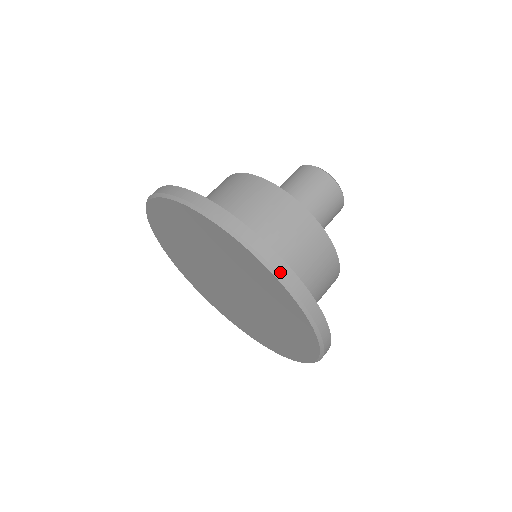
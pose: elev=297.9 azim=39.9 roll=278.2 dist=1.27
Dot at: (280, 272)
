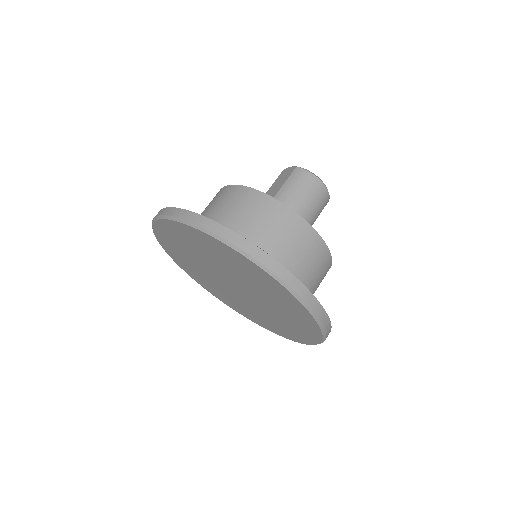
Dot at: (321, 318)
